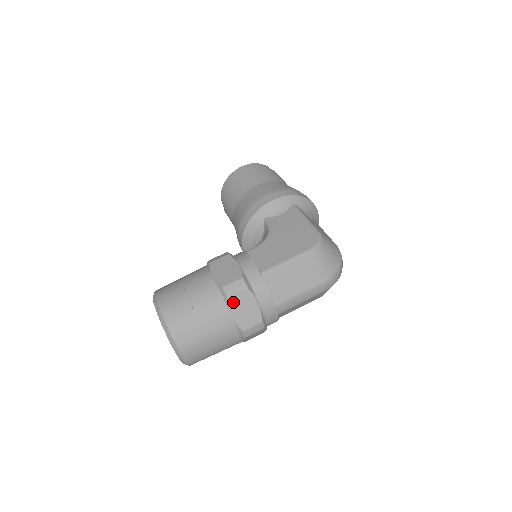
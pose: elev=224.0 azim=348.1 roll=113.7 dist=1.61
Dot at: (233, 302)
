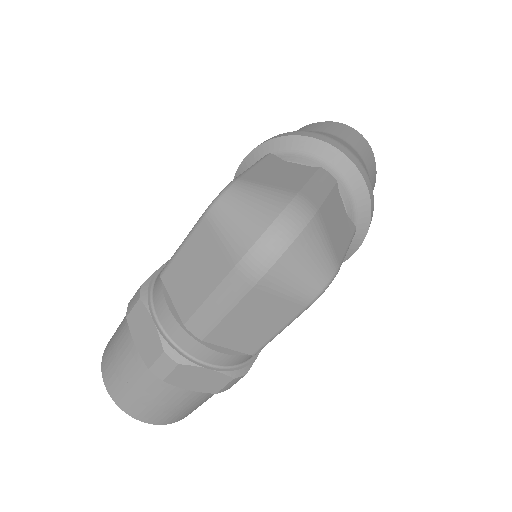
Dot at: (132, 323)
